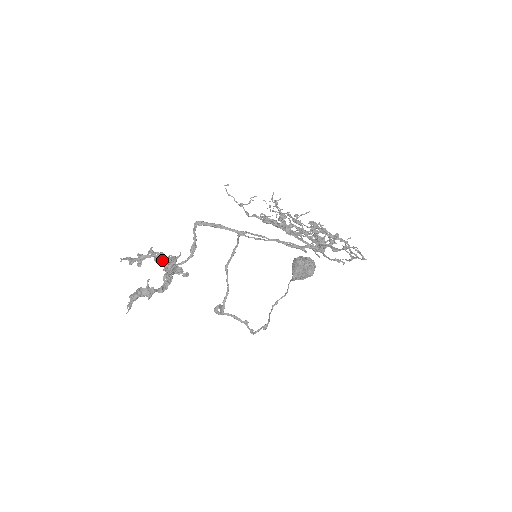
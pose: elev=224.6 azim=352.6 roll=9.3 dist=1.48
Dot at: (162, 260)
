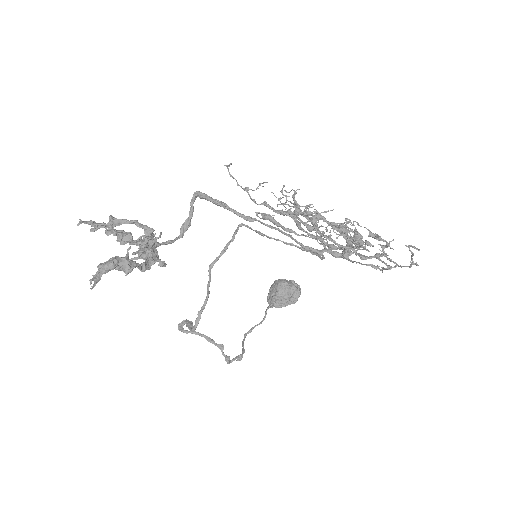
Dot at: (144, 231)
